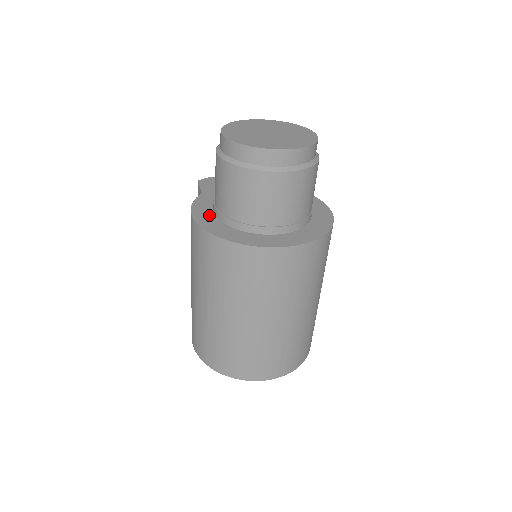
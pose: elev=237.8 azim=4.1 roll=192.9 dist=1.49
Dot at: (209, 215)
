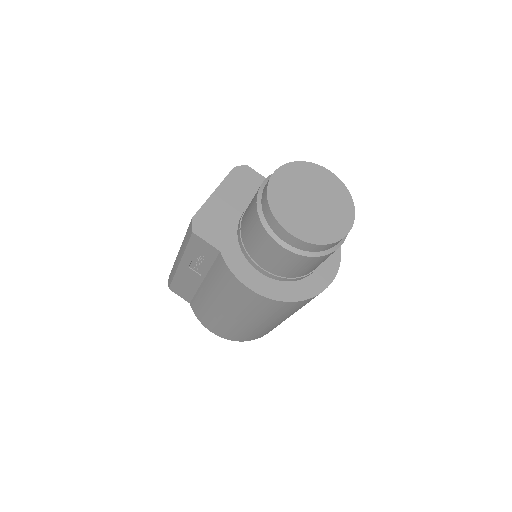
Dot at: (262, 280)
